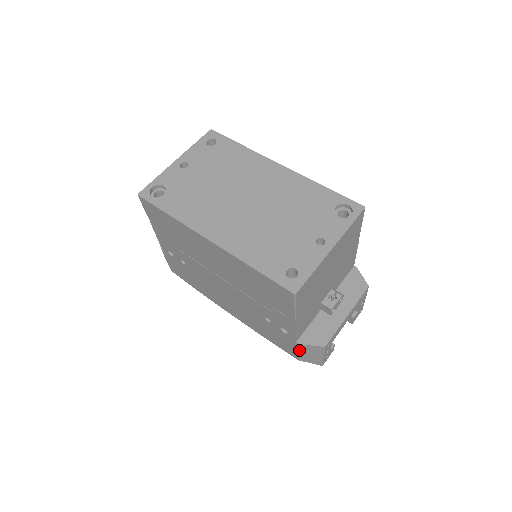
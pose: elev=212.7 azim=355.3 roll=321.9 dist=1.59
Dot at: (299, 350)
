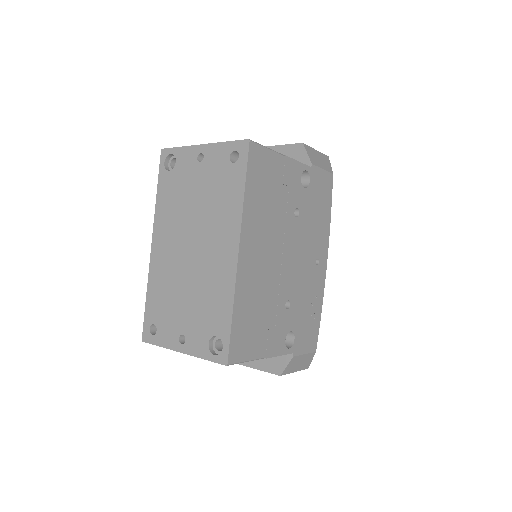
Dot at: occluded
